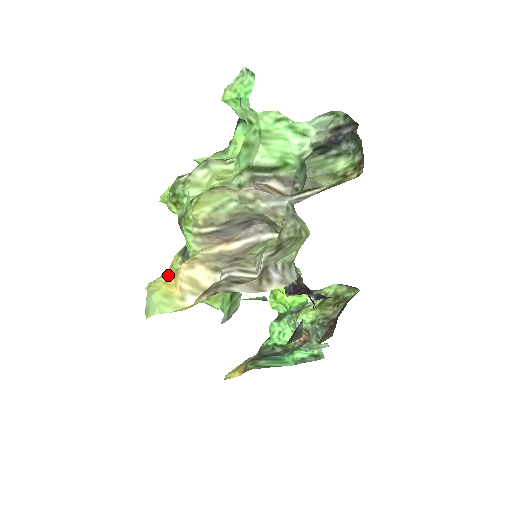
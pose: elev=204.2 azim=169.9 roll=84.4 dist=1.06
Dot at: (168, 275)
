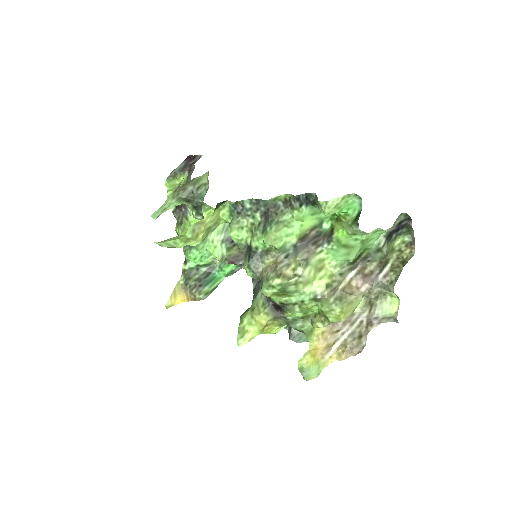
Dot at: (259, 331)
